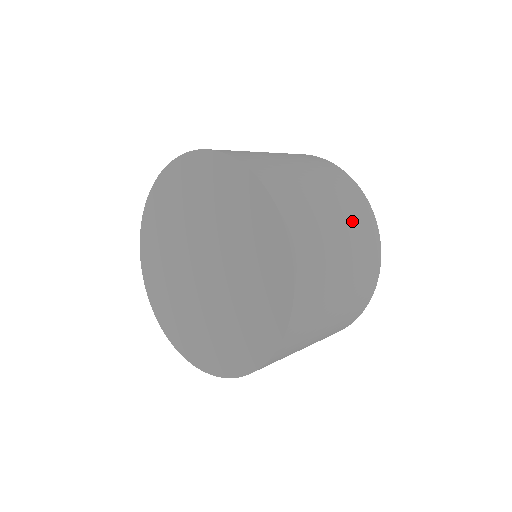
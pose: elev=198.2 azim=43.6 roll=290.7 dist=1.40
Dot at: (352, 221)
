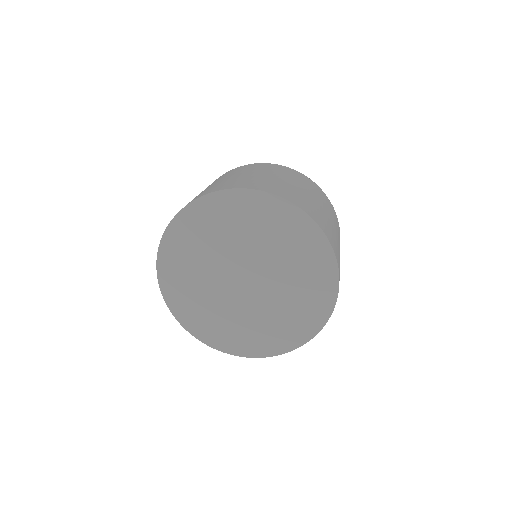
Dot at: occluded
